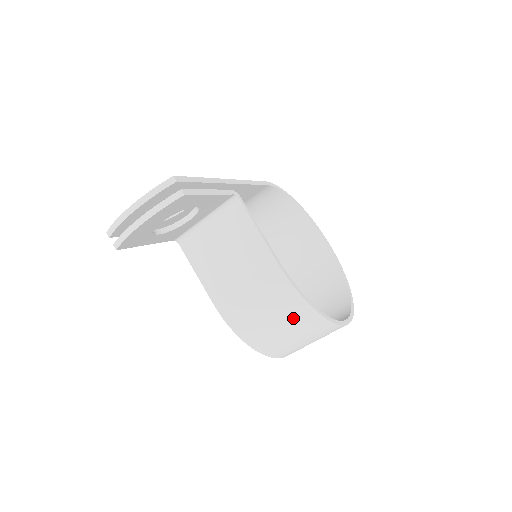
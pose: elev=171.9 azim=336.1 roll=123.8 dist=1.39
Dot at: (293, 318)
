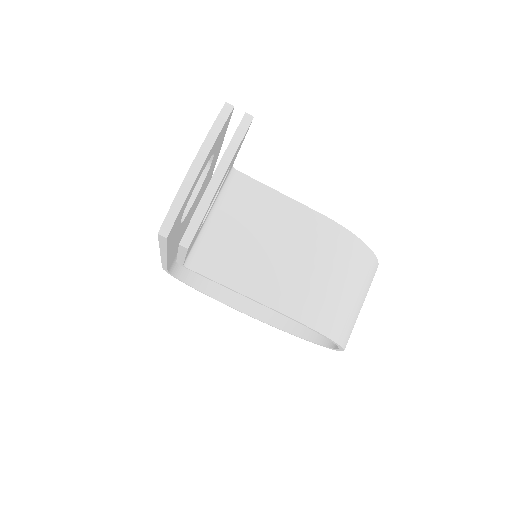
Dot at: (357, 271)
